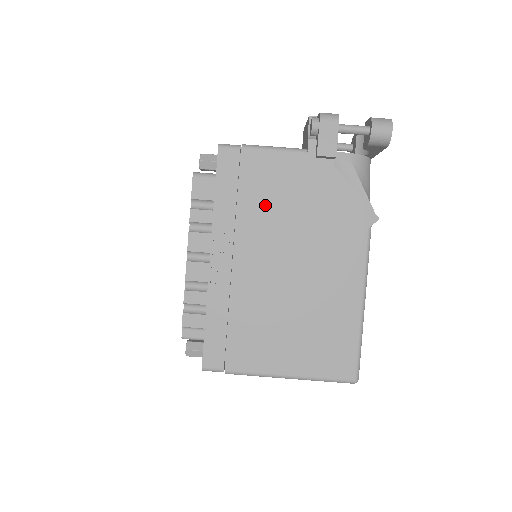
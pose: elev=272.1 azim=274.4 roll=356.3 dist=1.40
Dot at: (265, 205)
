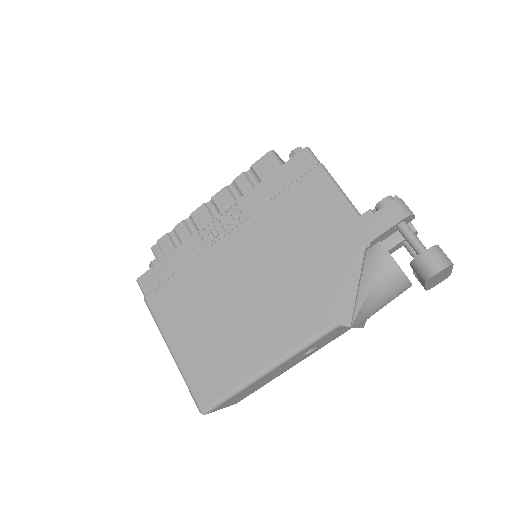
Dot at: (286, 222)
